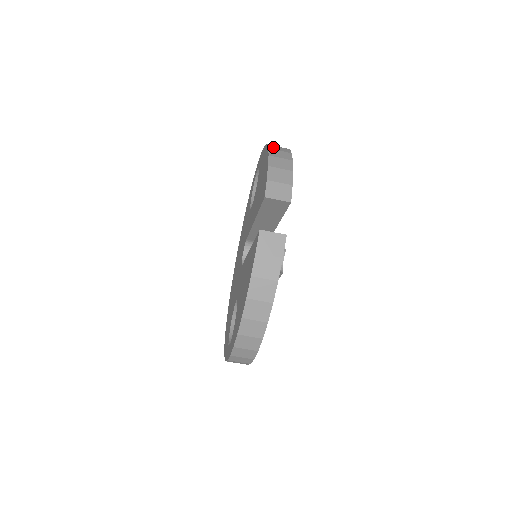
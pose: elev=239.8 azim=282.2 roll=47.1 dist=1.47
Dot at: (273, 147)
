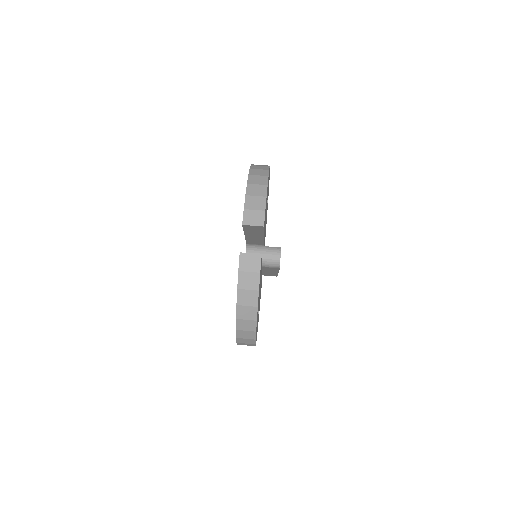
Dot at: (253, 171)
